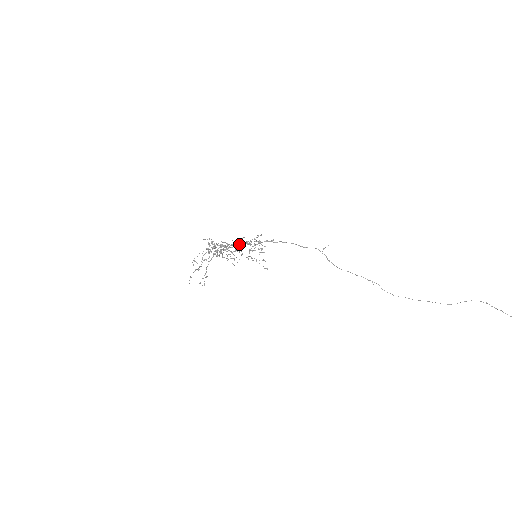
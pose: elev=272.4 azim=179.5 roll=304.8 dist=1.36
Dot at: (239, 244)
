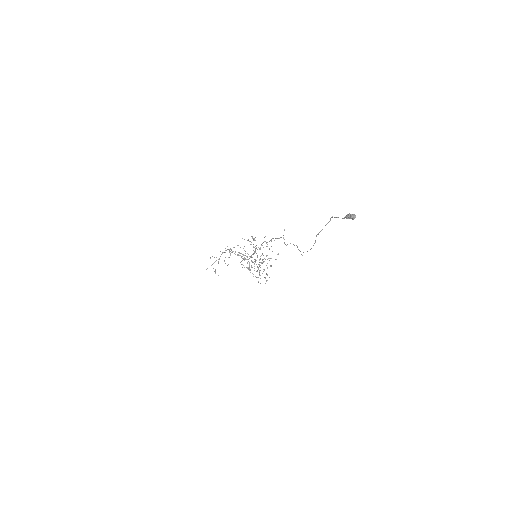
Dot at: occluded
